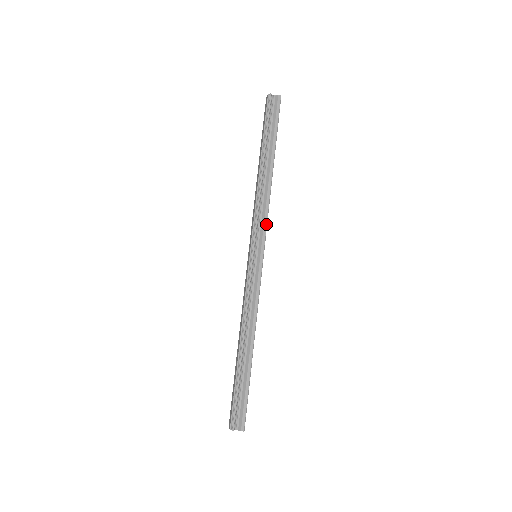
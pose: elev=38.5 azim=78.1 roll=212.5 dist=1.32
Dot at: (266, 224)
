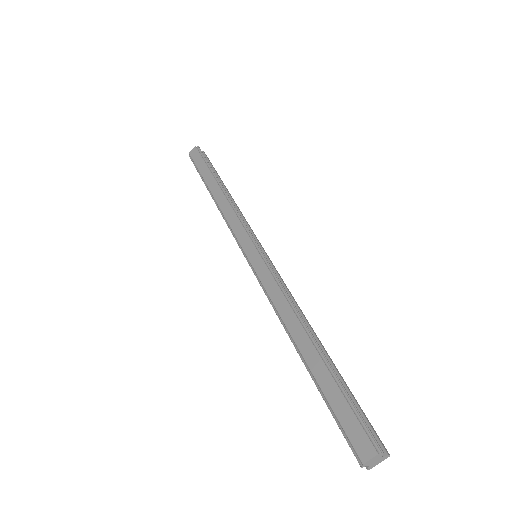
Dot at: occluded
